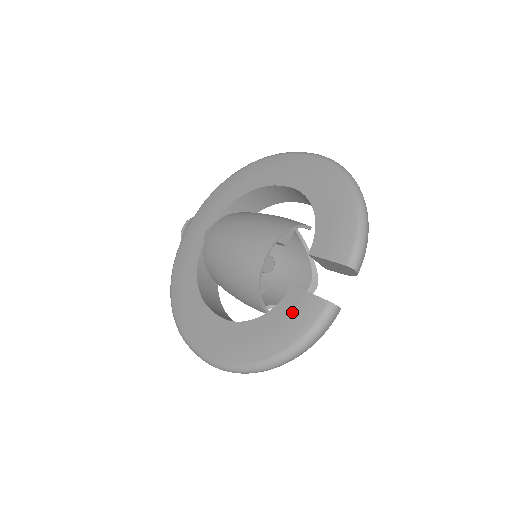
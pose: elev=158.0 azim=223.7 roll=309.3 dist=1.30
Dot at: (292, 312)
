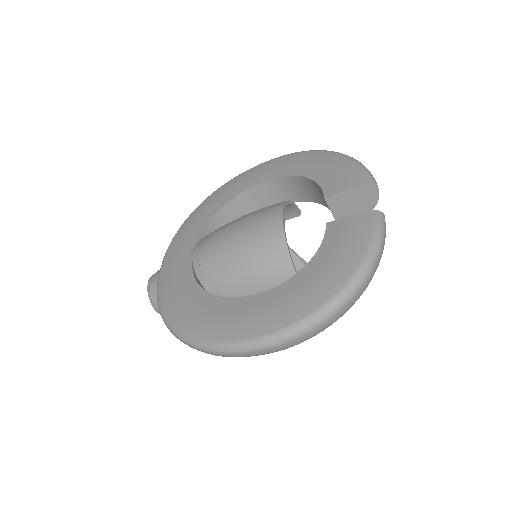
Dot at: (343, 236)
